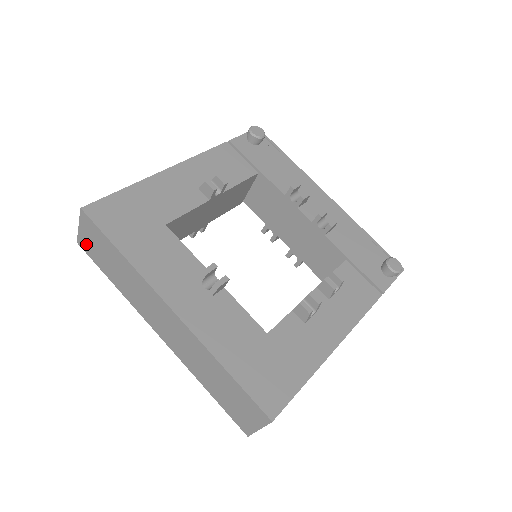
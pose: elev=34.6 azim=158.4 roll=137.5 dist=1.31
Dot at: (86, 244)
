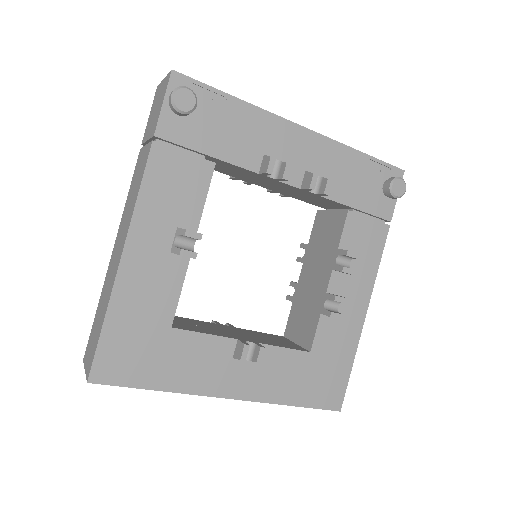
Dot at: occluded
